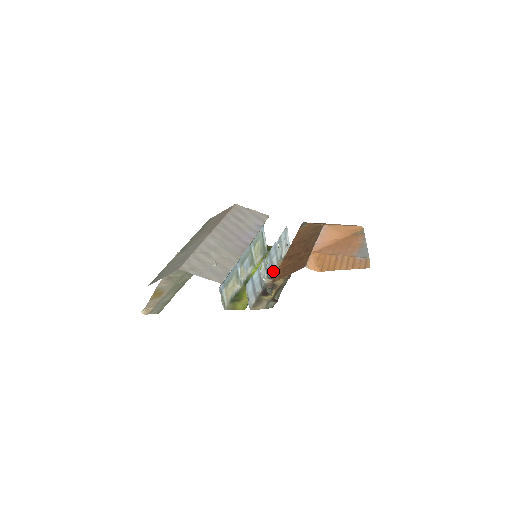
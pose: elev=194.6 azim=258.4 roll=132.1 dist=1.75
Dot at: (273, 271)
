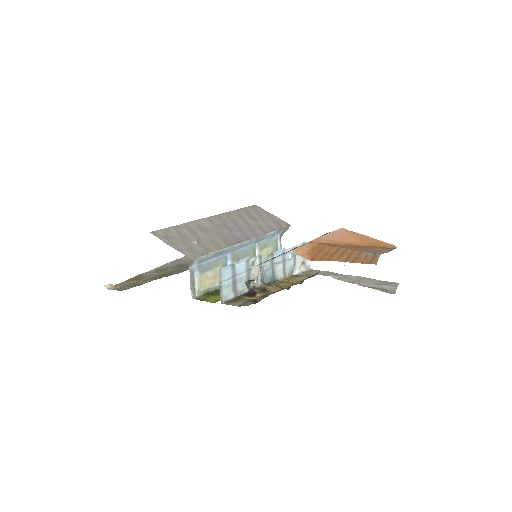
Dot at: (274, 281)
